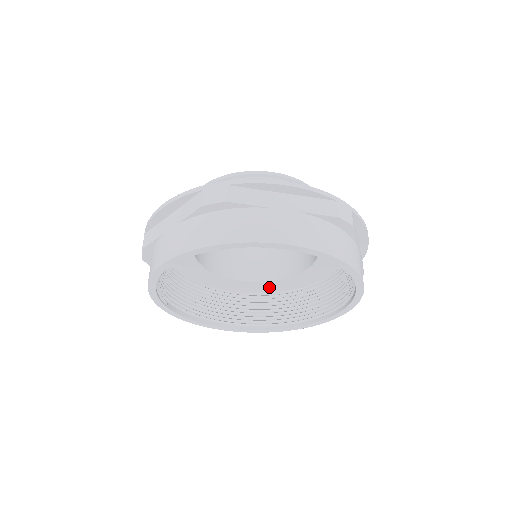
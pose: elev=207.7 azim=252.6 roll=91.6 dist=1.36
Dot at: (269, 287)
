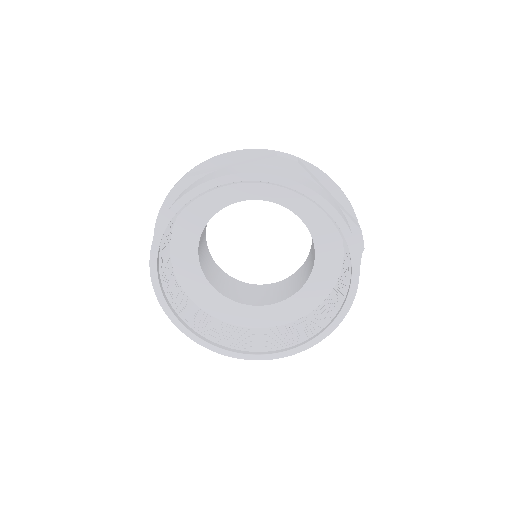
Dot at: (231, 312)
